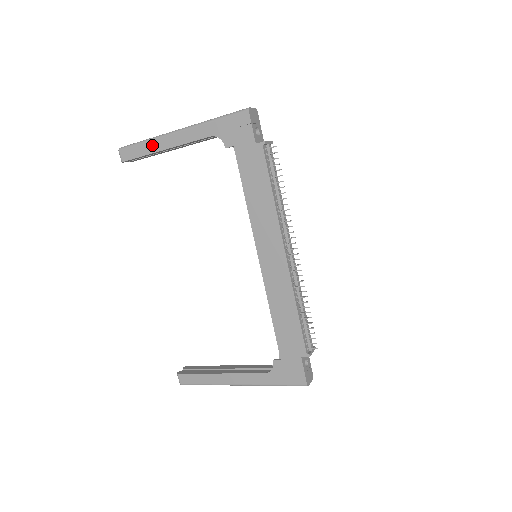
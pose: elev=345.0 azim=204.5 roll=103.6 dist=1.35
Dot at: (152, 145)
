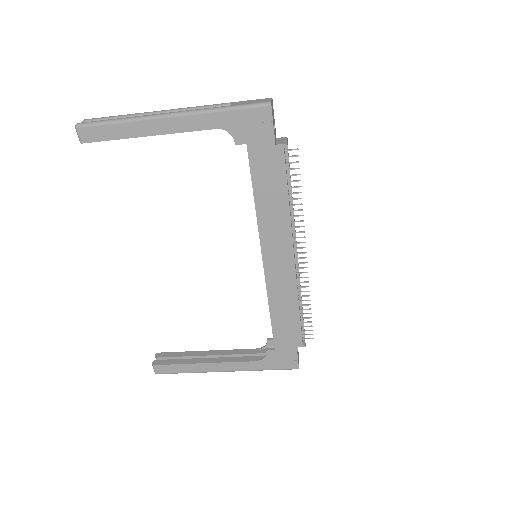
Dot at: (130, 128)
